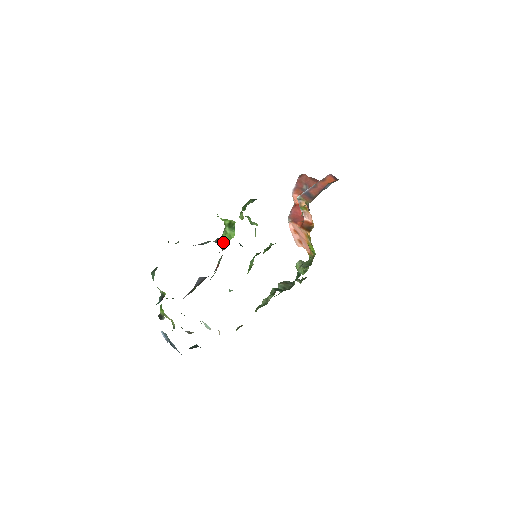
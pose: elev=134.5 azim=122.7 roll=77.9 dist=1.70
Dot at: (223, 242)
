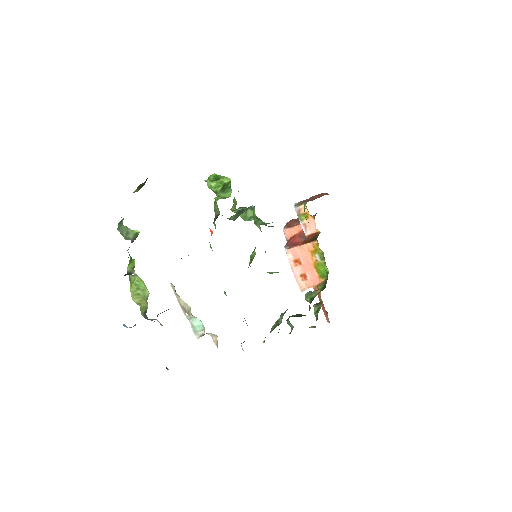
Dot at: (215, 215)
